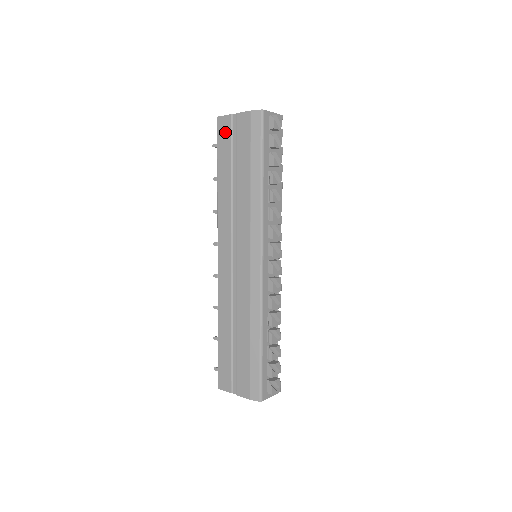
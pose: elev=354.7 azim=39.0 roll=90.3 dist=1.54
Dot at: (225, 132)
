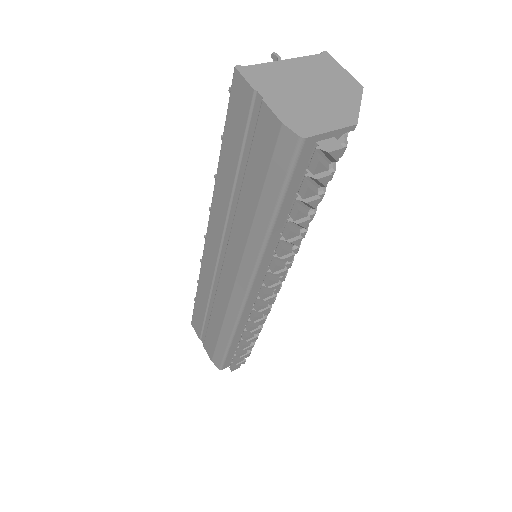
Dot at: (240, 108)
